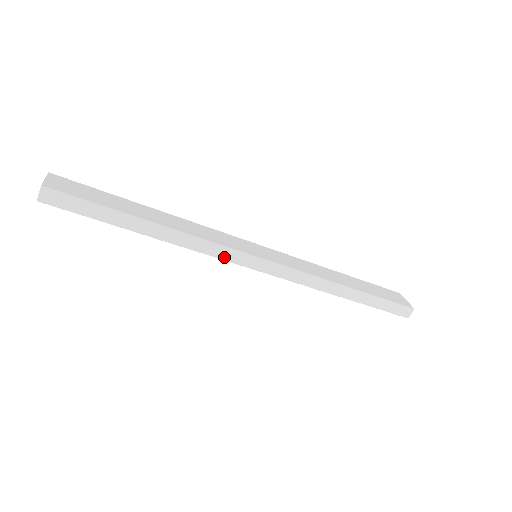
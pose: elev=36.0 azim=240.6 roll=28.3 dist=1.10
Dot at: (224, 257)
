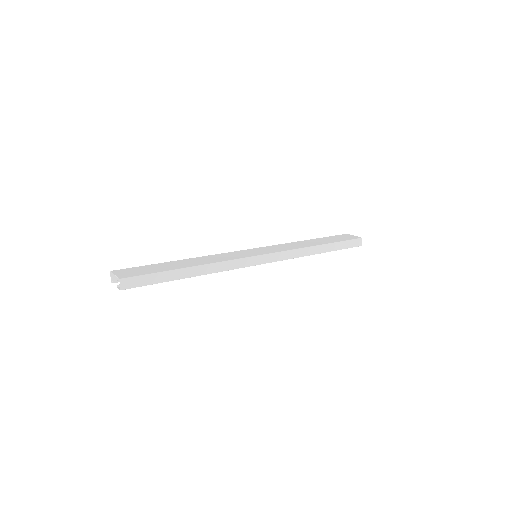
Dot at: (241, 266)
